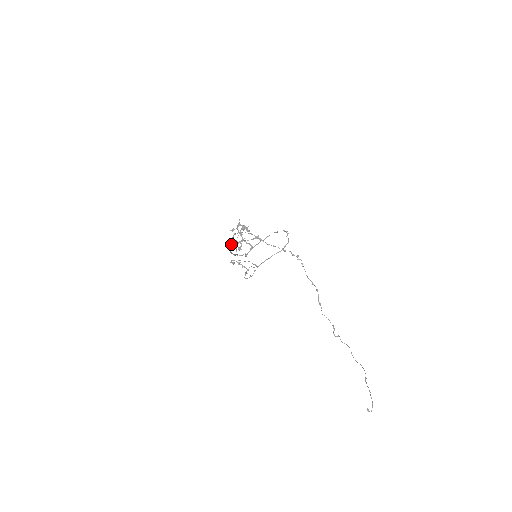
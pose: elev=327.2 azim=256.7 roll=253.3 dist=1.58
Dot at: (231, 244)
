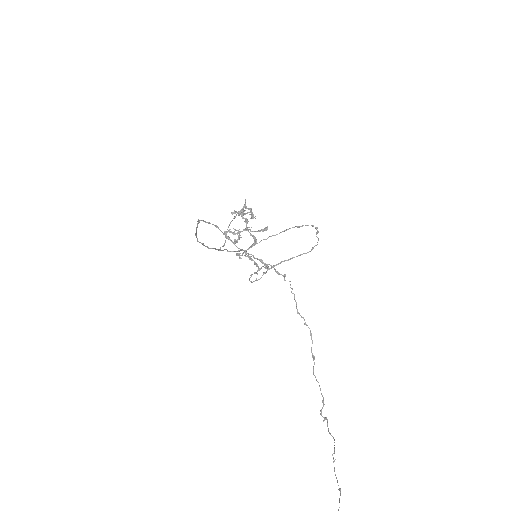
Dot at: (227, 232)
